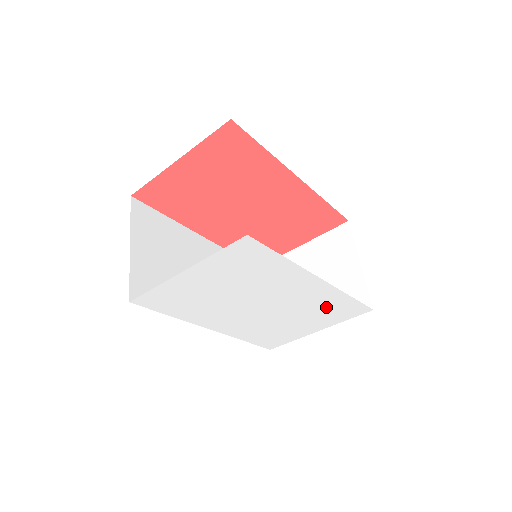
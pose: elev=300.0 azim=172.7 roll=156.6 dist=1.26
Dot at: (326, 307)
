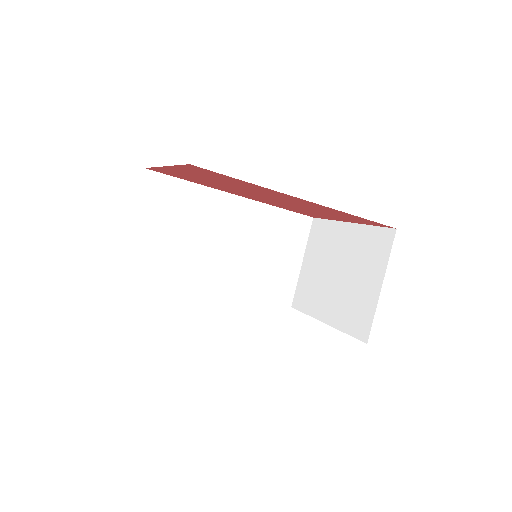
Dot at: occluded
